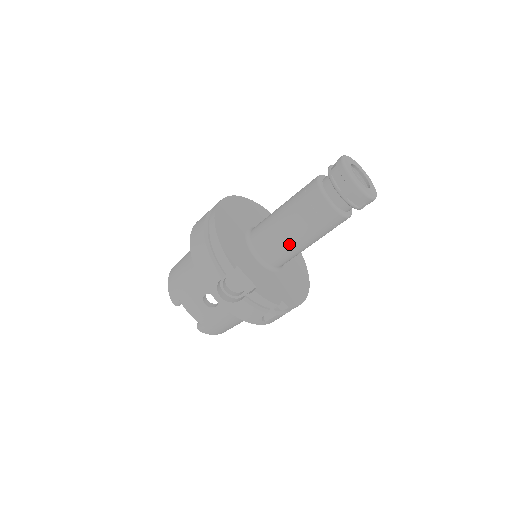
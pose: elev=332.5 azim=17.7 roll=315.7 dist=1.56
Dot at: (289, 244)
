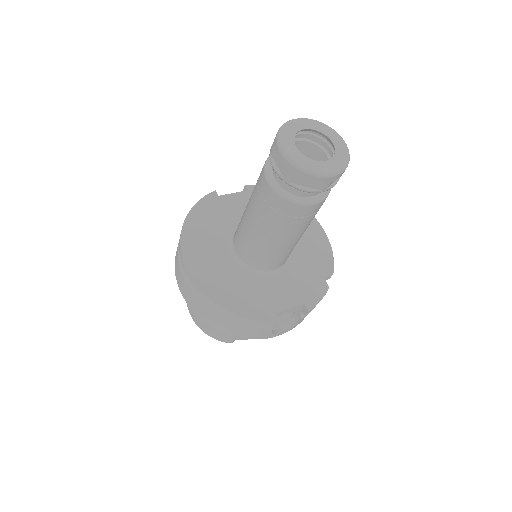
Dot at: (293, 246)
